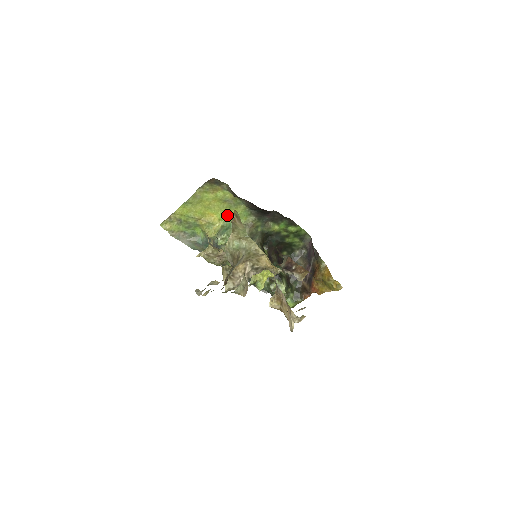
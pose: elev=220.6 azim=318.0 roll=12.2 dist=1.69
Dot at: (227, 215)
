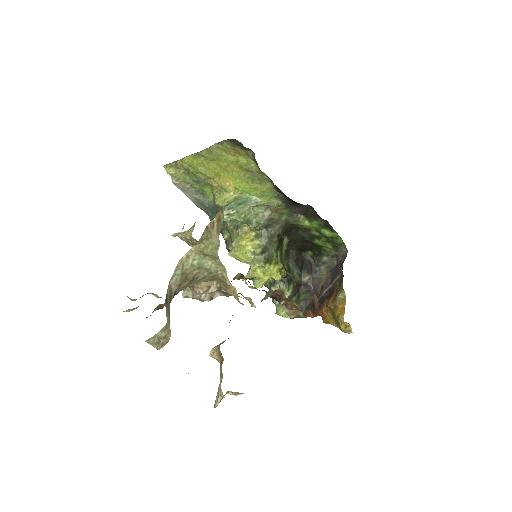
Dot at: (247, 187)
